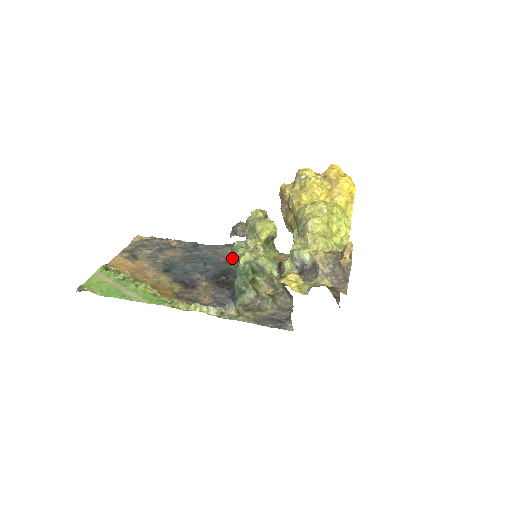
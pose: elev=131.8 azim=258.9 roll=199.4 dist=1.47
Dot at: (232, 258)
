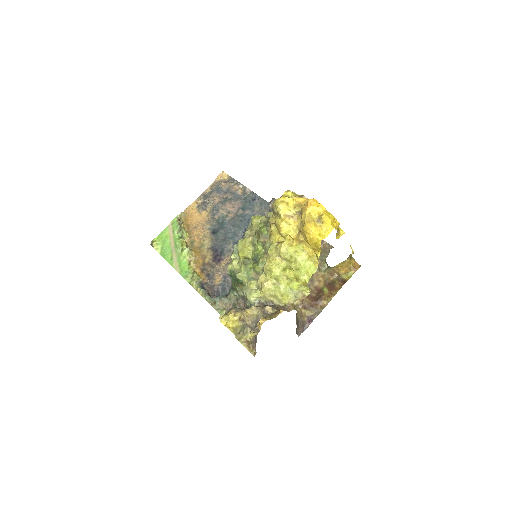
Dot at: occluded
